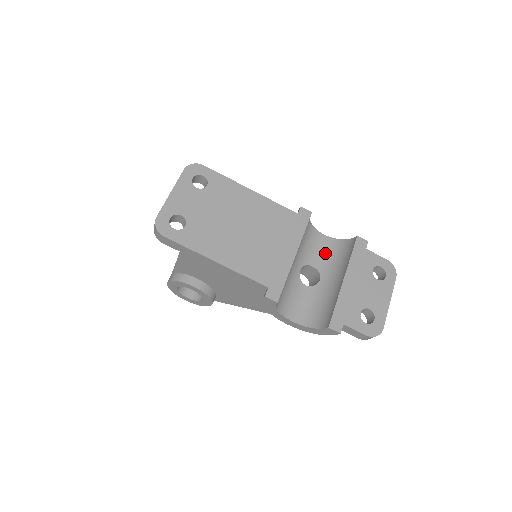
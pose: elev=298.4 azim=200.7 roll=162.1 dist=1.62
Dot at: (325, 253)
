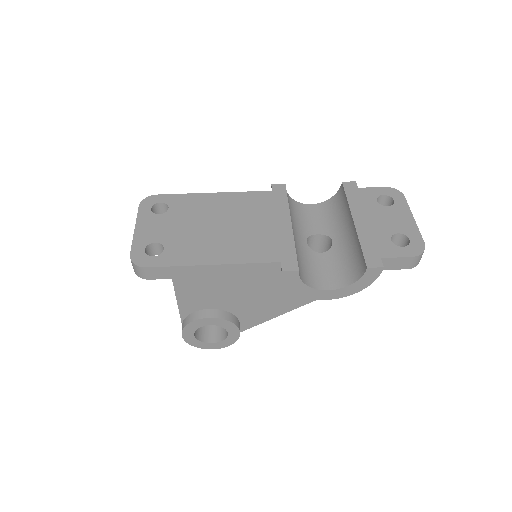
Dot at: (322, 218)
